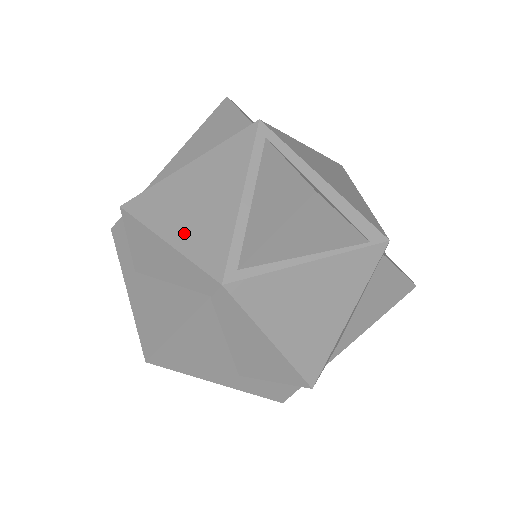
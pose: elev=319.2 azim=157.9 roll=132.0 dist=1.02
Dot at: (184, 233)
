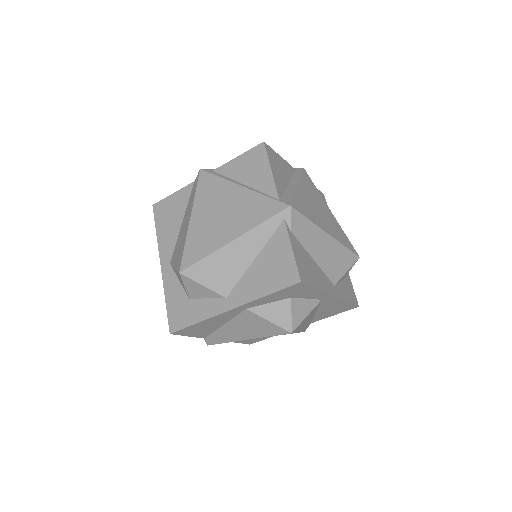
Dot at: occluded
